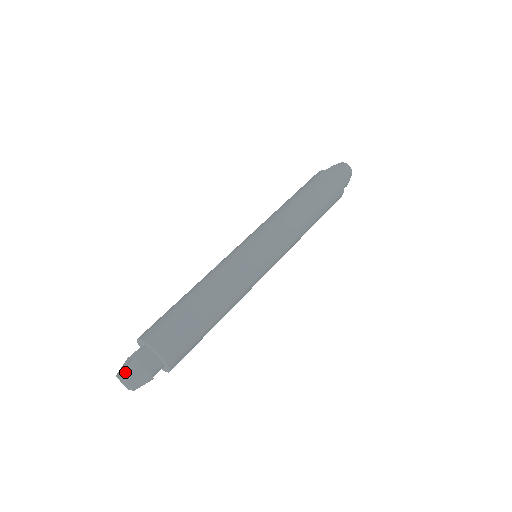
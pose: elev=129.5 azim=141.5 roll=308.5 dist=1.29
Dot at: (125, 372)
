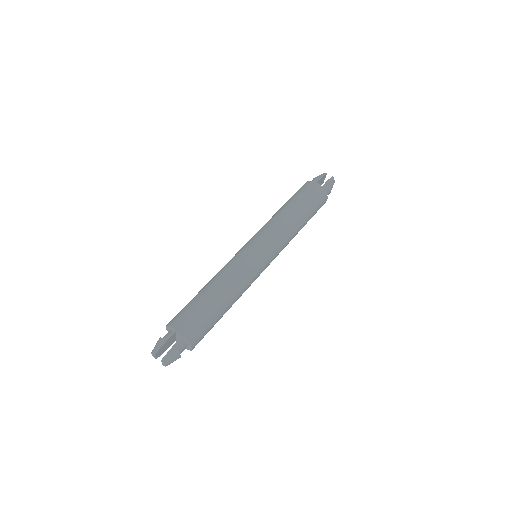
Dot at: (168, 360)
